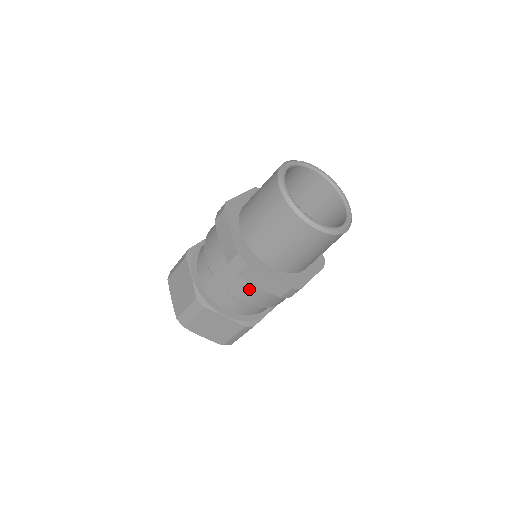
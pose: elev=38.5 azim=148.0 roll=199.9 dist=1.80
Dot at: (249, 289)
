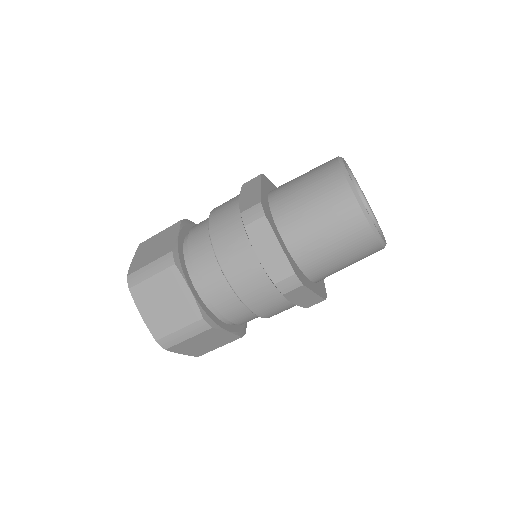
Dot at: (245, 256)
